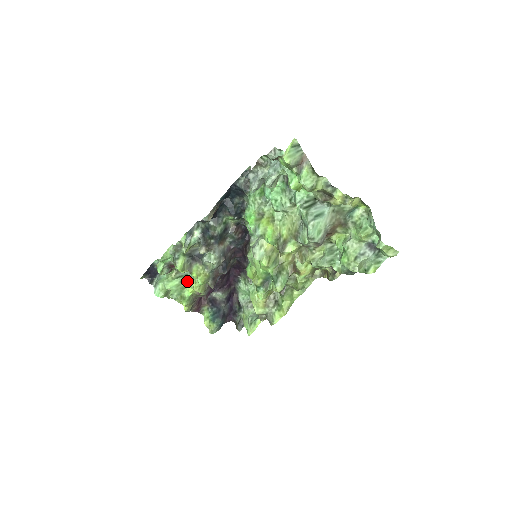
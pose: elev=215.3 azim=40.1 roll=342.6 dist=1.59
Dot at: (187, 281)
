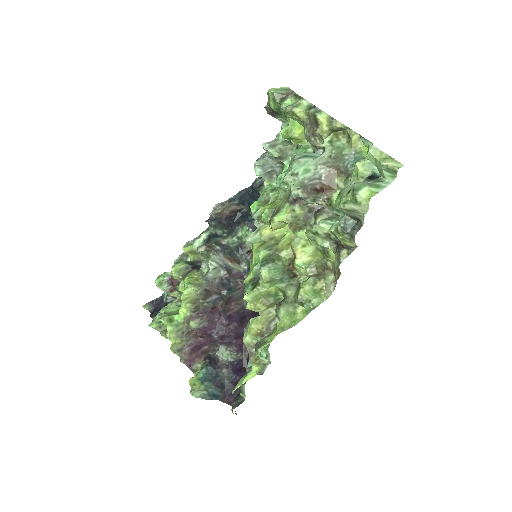
Dot at: occluded
